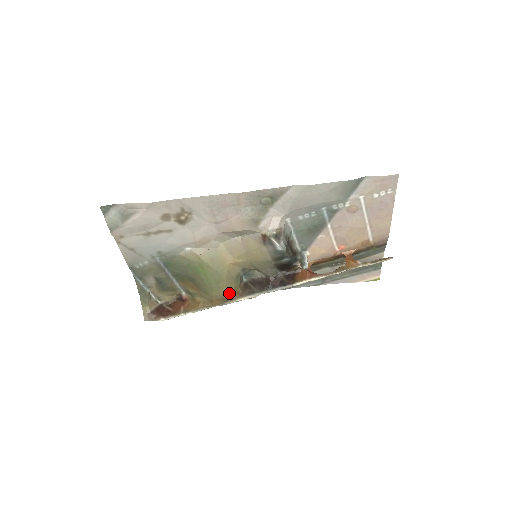
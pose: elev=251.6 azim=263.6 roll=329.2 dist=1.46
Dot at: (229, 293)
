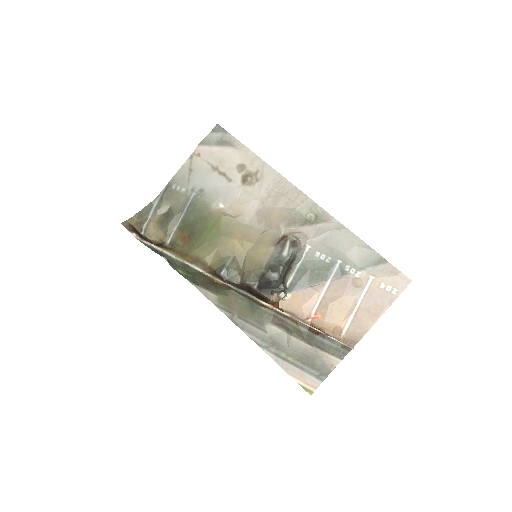
Dot at: (206, 261)
